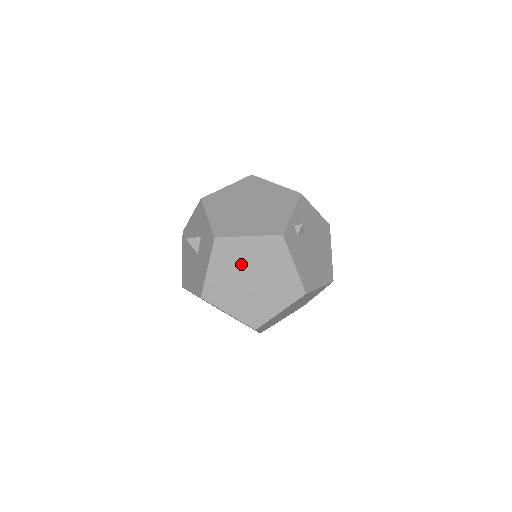
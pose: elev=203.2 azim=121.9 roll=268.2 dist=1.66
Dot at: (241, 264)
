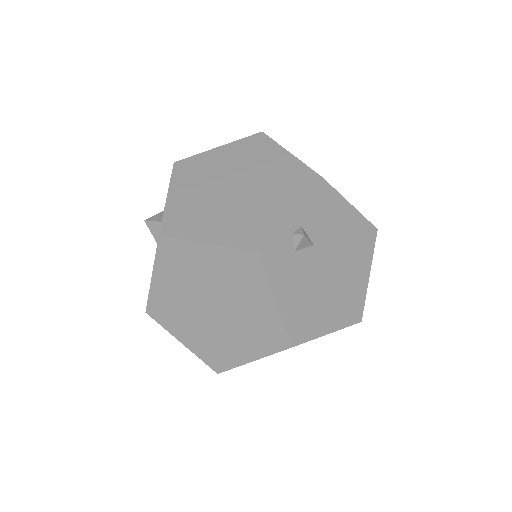
Dot at: (197, 281)
